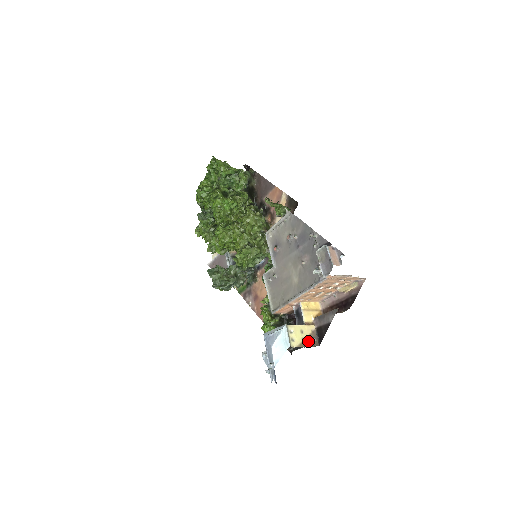
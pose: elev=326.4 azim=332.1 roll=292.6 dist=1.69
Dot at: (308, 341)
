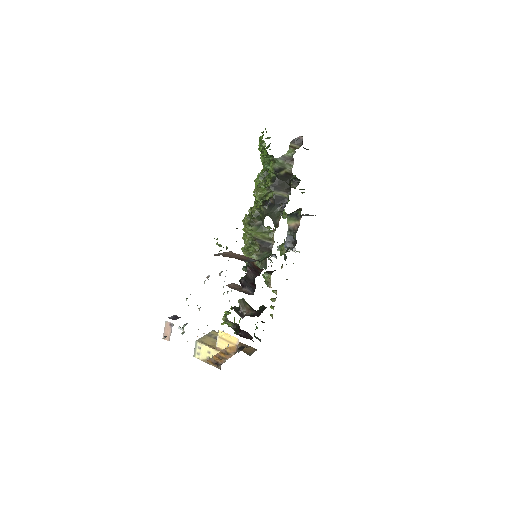
Dot at: occluded
